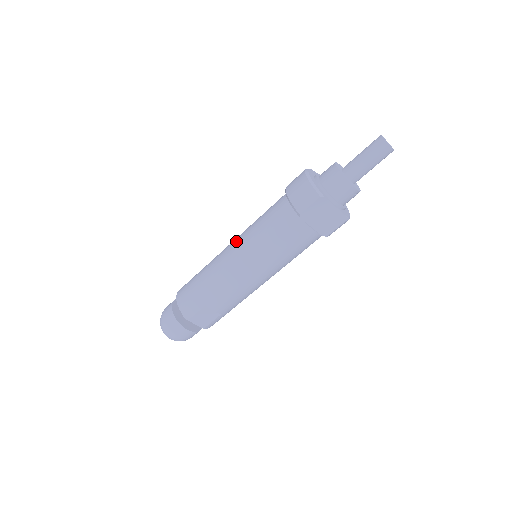
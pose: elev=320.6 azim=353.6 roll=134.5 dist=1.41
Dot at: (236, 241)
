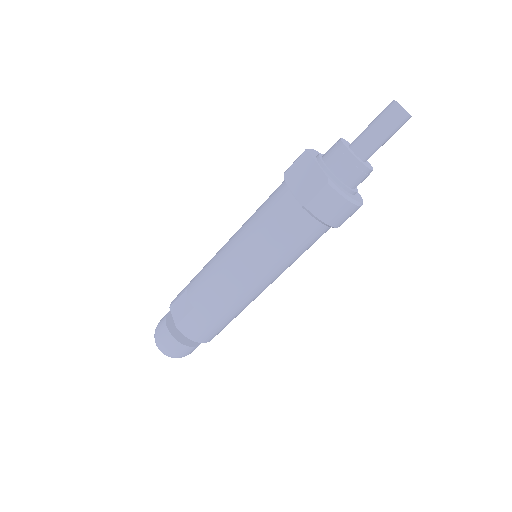
Dot at: occluded
